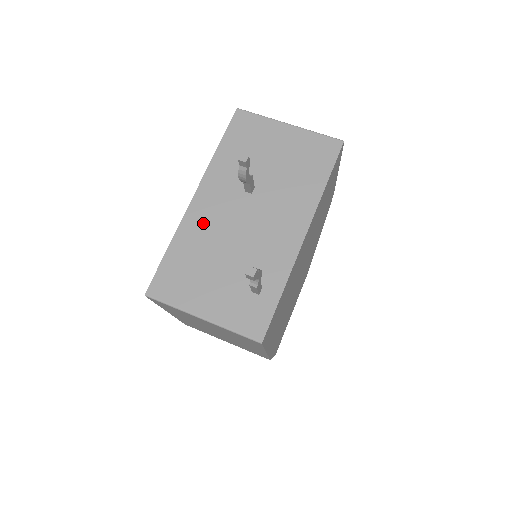
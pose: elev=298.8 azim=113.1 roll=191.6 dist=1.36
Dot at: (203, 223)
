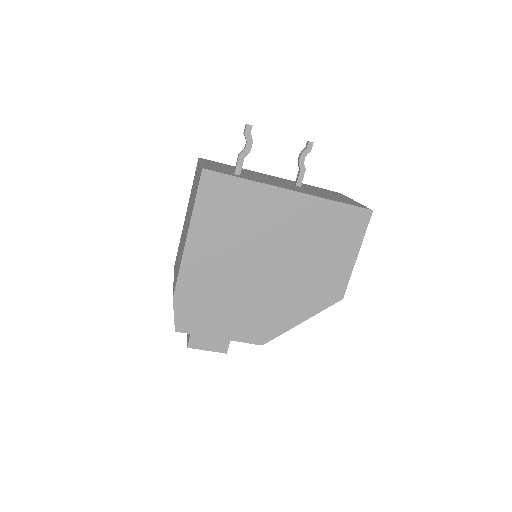
Dot at: (260, 174)
